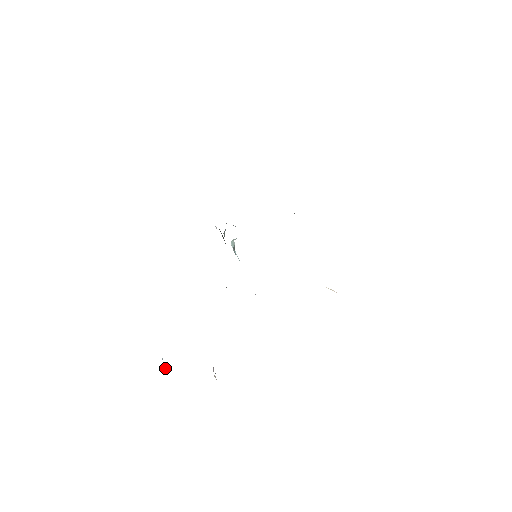
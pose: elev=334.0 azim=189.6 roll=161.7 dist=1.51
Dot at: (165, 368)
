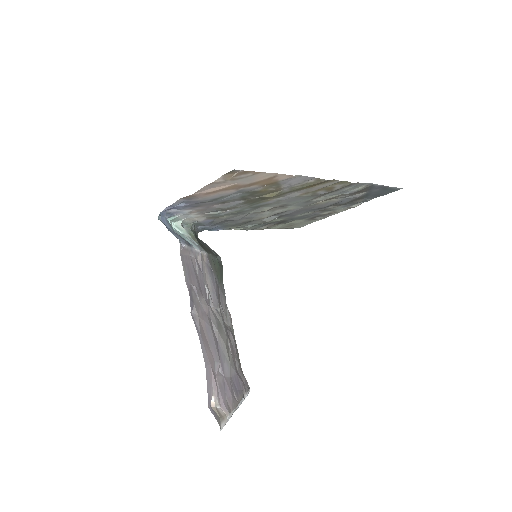
Dot at: occluded
